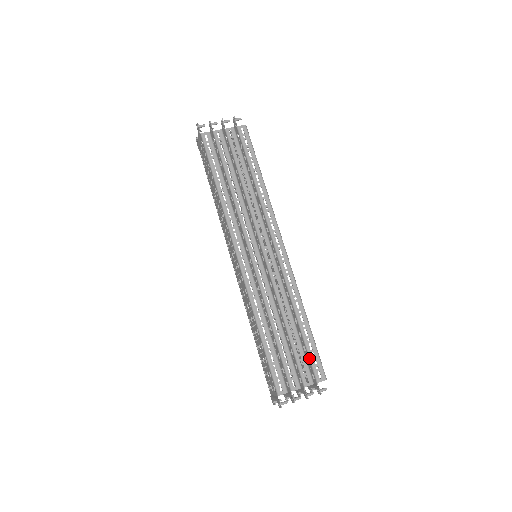
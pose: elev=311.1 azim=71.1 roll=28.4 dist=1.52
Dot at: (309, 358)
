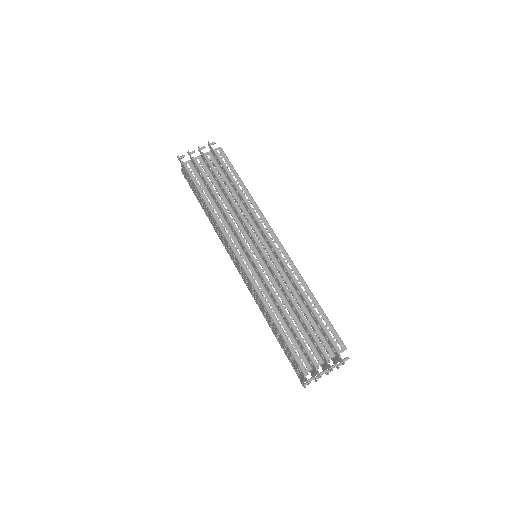
Dot at: (325, 333)
